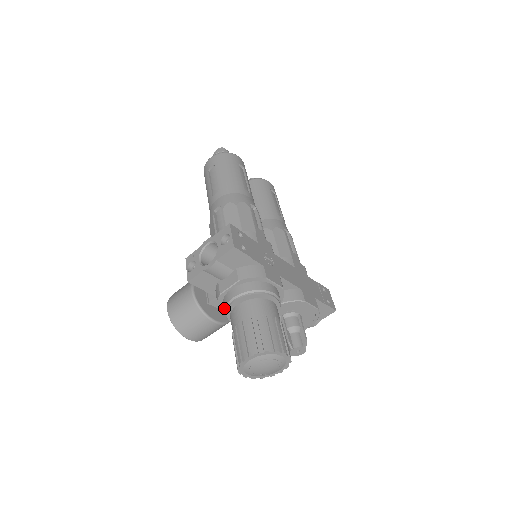
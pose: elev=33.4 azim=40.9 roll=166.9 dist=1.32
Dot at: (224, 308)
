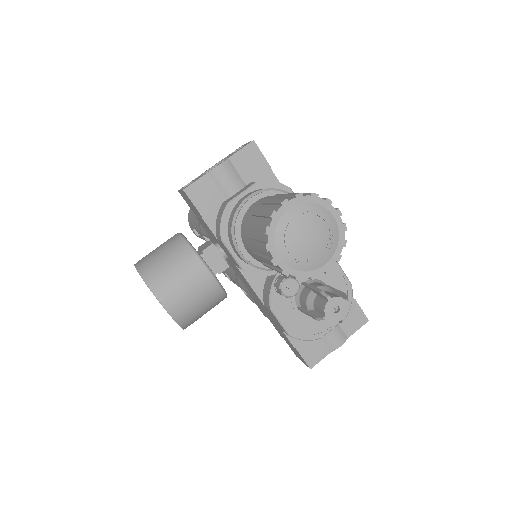
Dot at: (233, 216)
